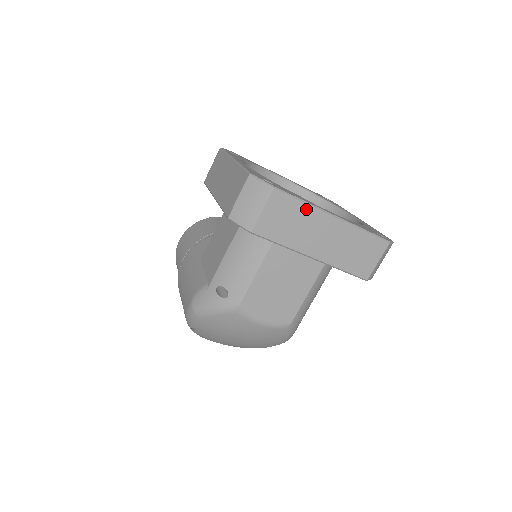
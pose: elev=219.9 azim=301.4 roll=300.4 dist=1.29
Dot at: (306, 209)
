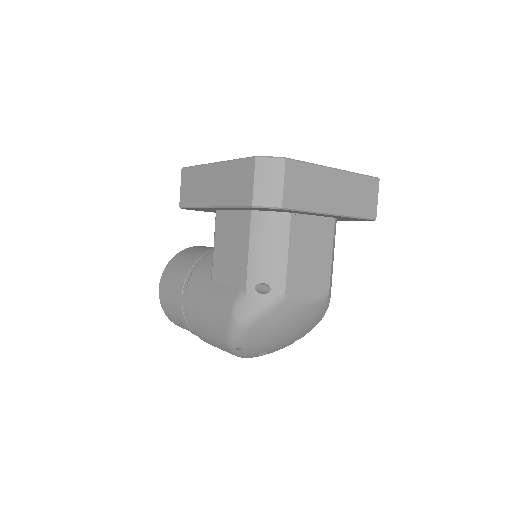
Dot at: (314, 170)
